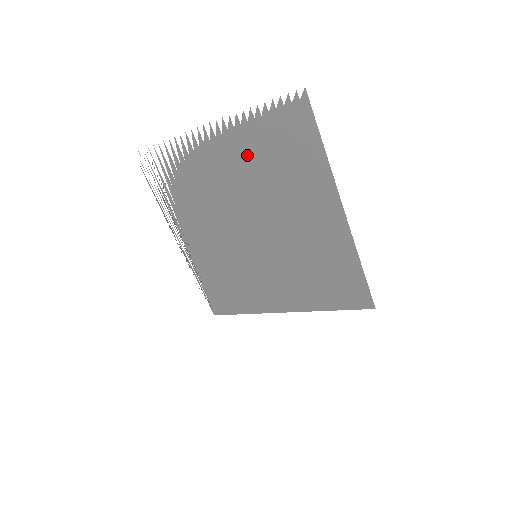
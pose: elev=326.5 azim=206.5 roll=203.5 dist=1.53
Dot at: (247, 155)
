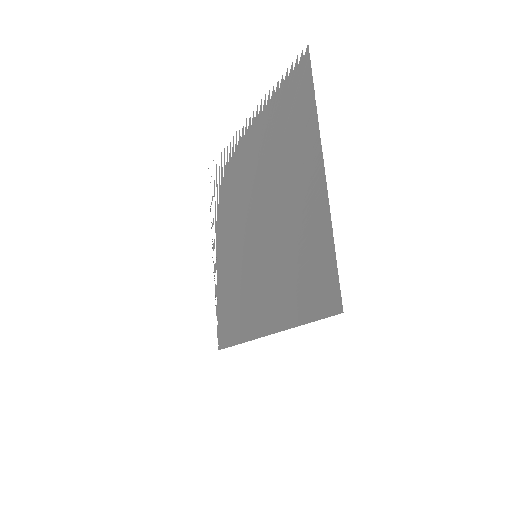
Dot at: (266, 135)
